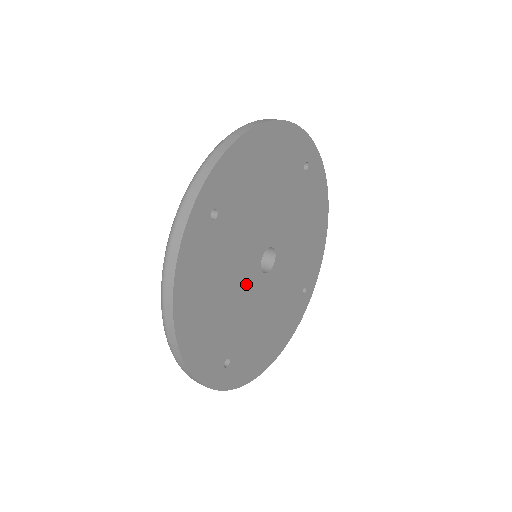
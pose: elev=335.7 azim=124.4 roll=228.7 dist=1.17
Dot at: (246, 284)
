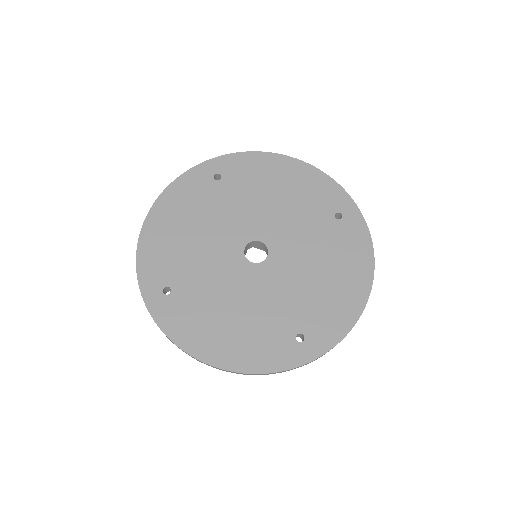
Dot at: (222, 247)
